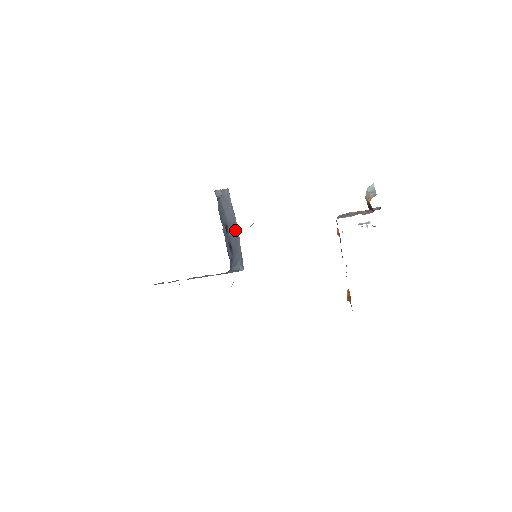
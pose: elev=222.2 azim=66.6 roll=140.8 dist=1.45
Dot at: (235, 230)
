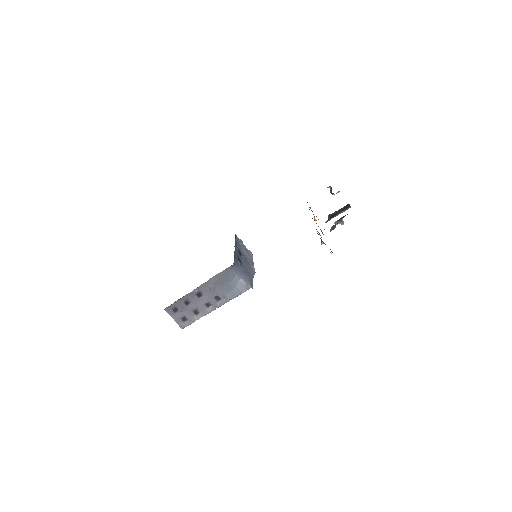
Dot at: (250, 267)
